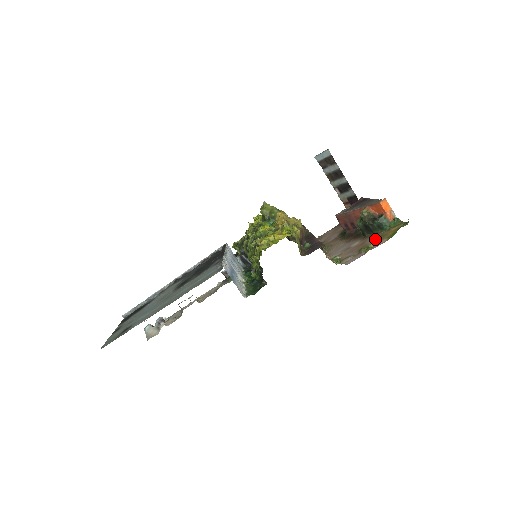
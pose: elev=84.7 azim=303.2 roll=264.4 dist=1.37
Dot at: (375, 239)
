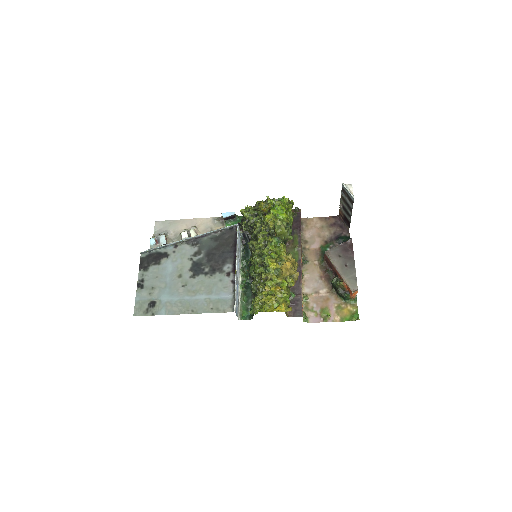
Dot at: (335, 306)
